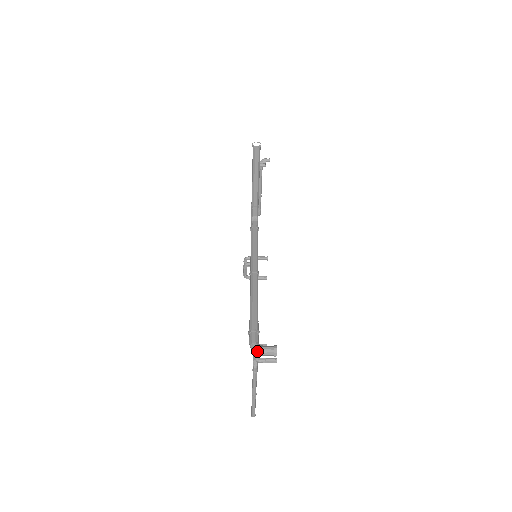
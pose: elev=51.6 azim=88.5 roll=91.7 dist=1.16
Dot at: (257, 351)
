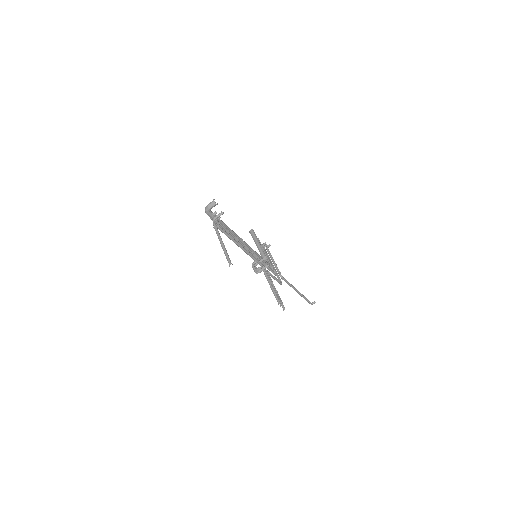
Dot at: (206, 207)
